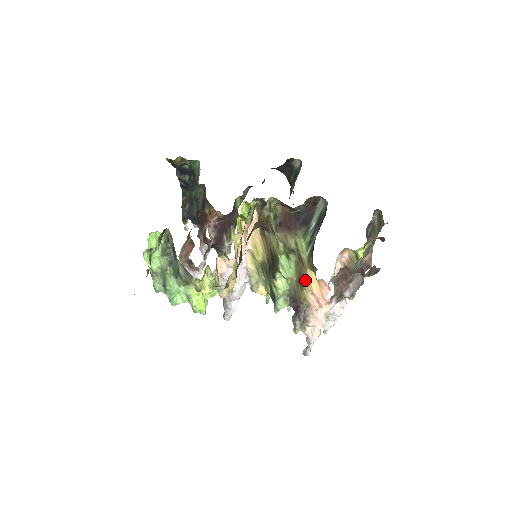
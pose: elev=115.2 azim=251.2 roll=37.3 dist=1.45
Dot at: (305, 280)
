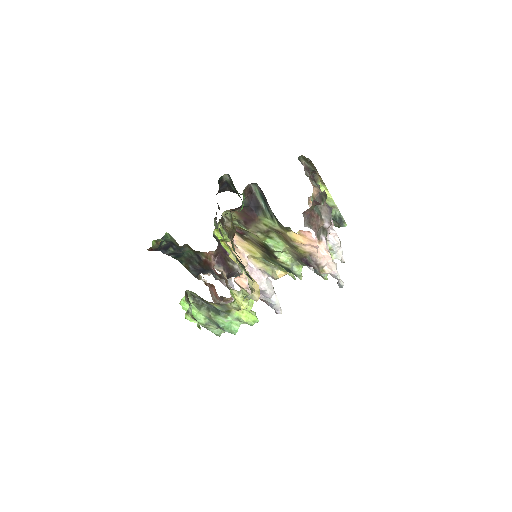
Dot at: (291, 241)
